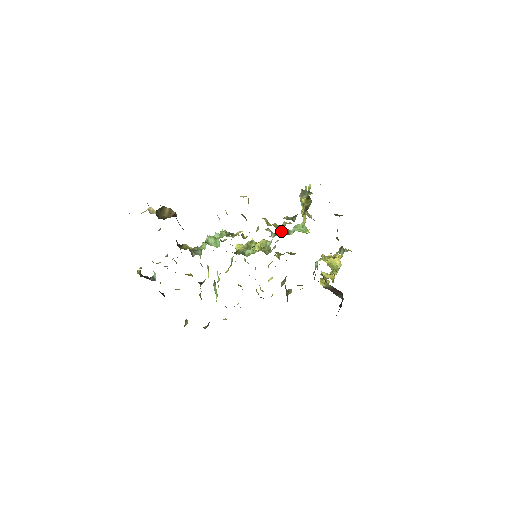
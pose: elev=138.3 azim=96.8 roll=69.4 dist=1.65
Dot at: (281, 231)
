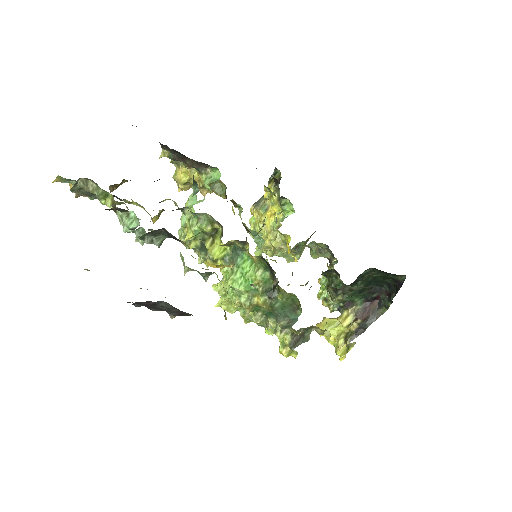
Dot at: occluded
